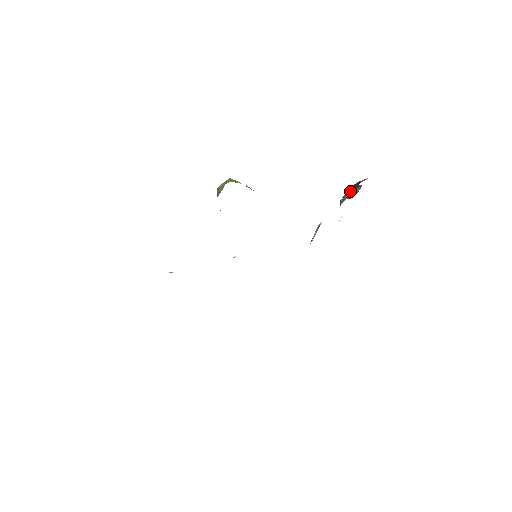
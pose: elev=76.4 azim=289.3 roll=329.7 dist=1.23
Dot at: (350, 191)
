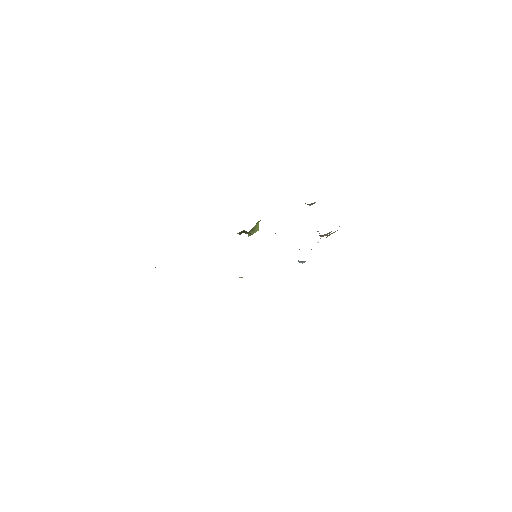
Dot at: occluded
